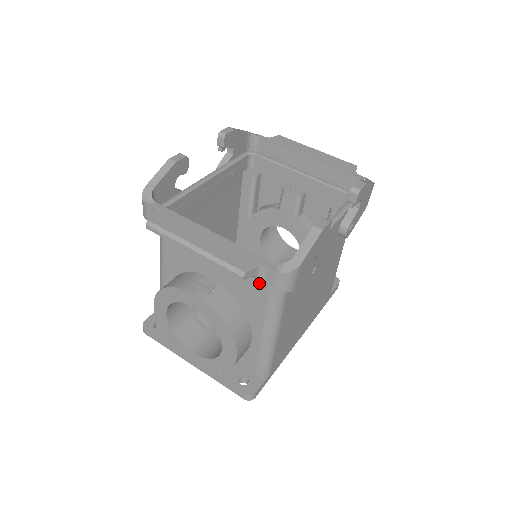
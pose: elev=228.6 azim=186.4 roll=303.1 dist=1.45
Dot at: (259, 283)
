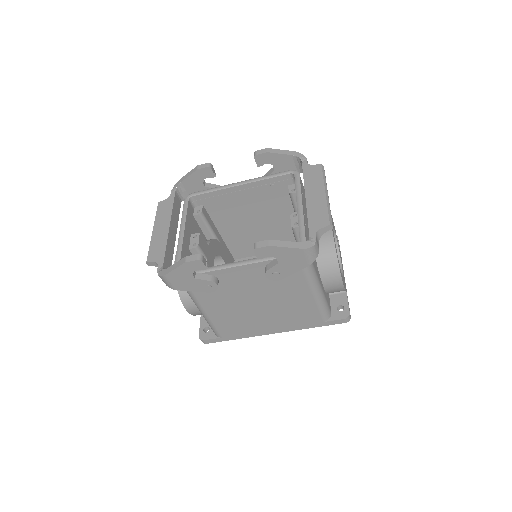
Dot at: occluded
